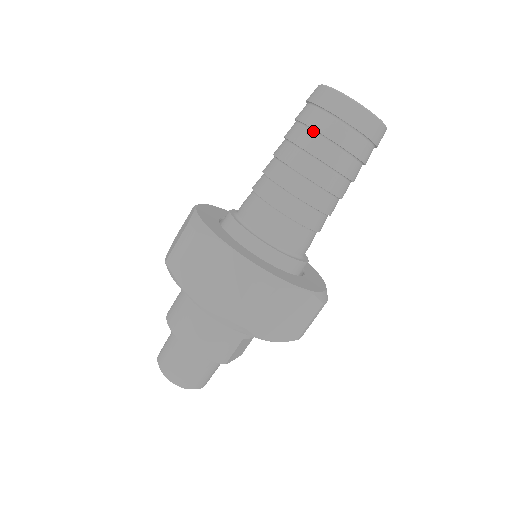
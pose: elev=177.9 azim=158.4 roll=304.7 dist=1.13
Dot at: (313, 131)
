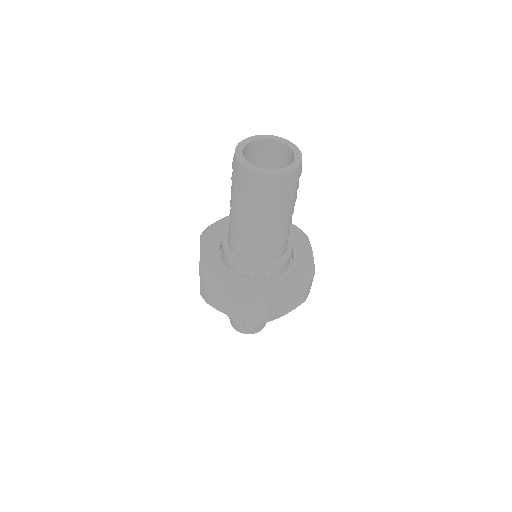
Dot at: (246, 197)
